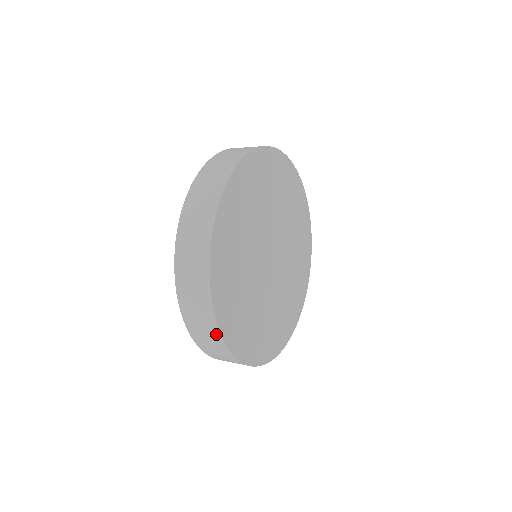
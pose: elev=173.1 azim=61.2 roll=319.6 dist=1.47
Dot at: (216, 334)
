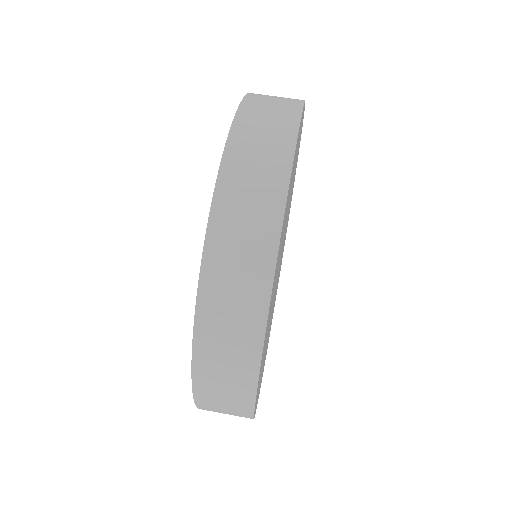
Dot at: occluded
